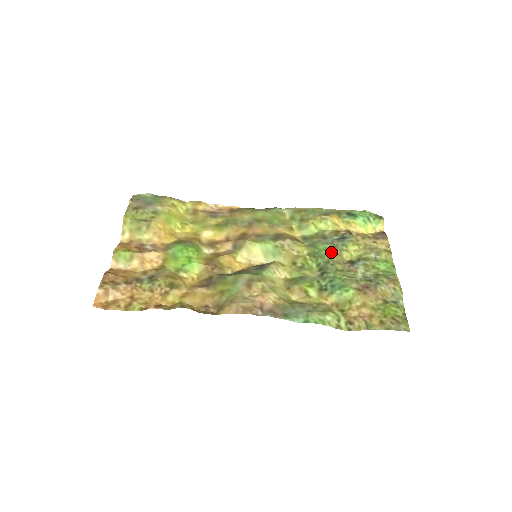
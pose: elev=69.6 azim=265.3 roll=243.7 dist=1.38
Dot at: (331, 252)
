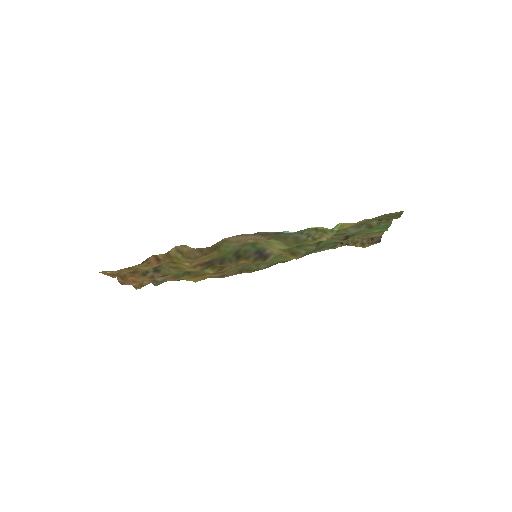
Dot at: (326, 241)
